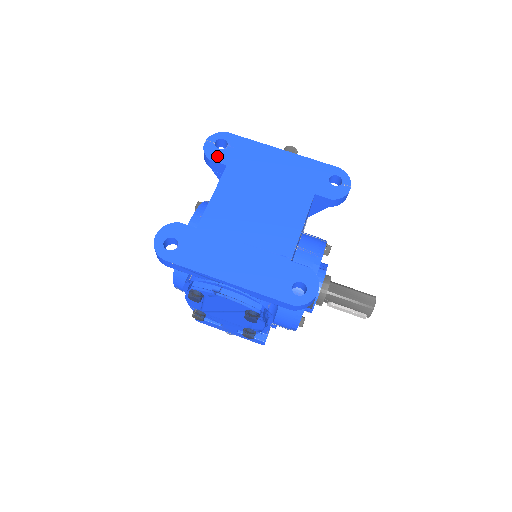
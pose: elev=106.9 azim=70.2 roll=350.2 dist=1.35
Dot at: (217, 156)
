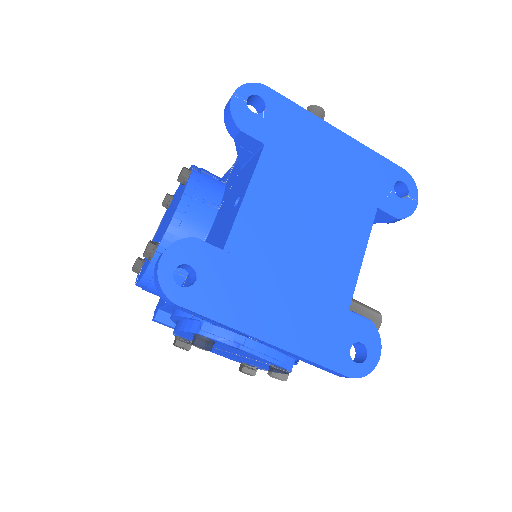
Dot at: (251, 125)
